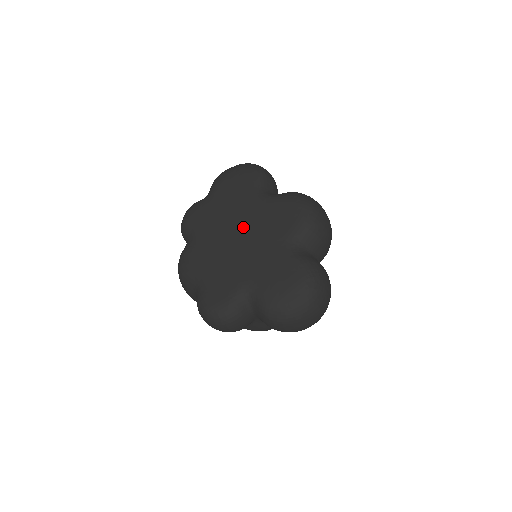
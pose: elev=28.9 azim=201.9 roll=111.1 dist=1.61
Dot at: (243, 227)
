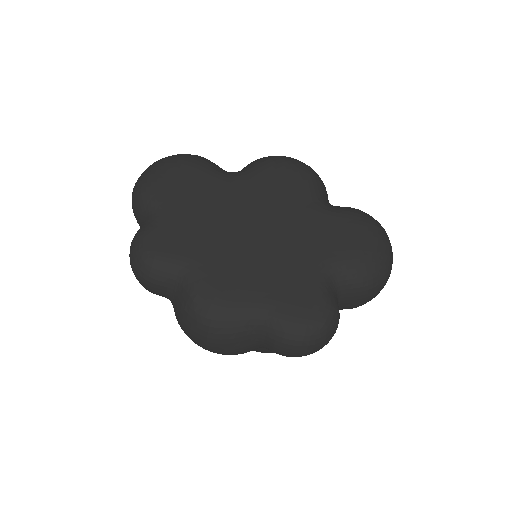
Dot at: (249, 217)
